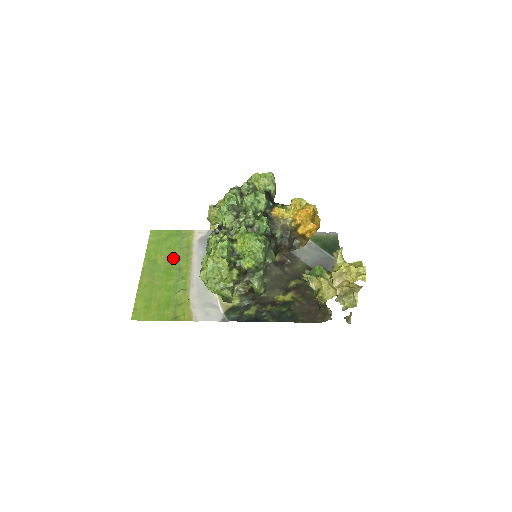
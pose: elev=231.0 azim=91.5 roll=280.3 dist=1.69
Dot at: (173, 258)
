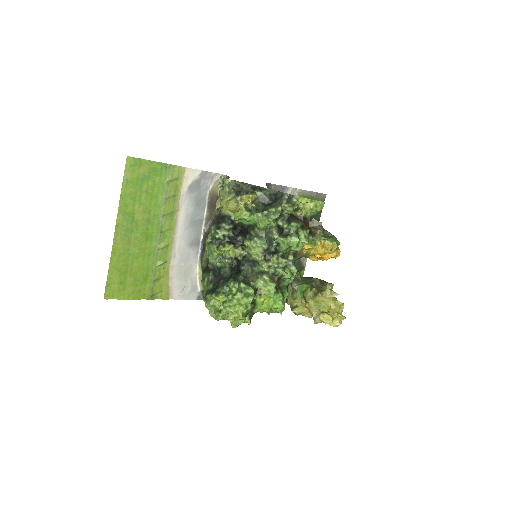
Dot at: (155, 213)
